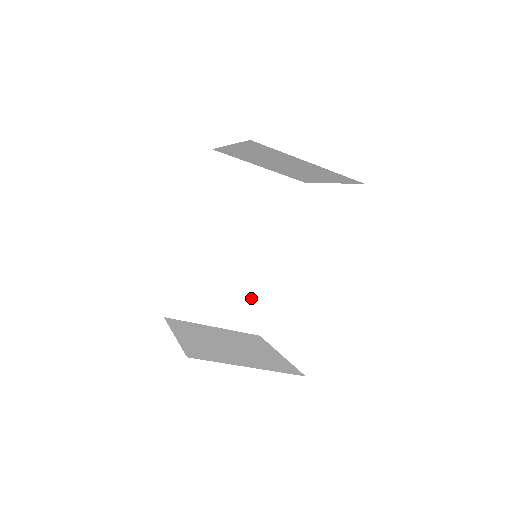
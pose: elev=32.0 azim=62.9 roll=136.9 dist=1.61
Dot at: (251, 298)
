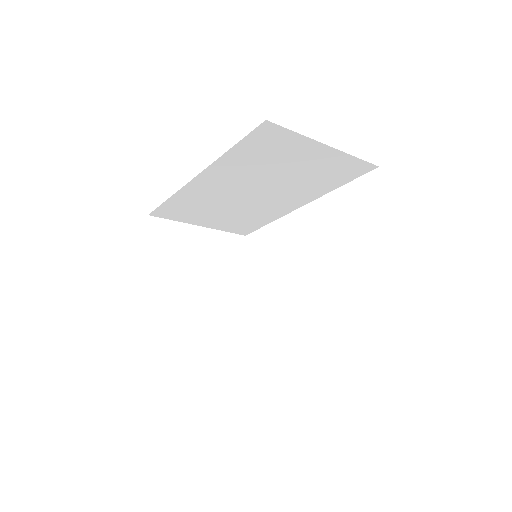
Dot at: (249, 219)
